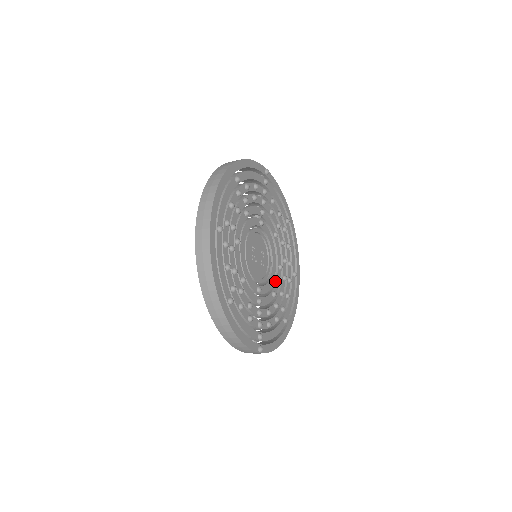
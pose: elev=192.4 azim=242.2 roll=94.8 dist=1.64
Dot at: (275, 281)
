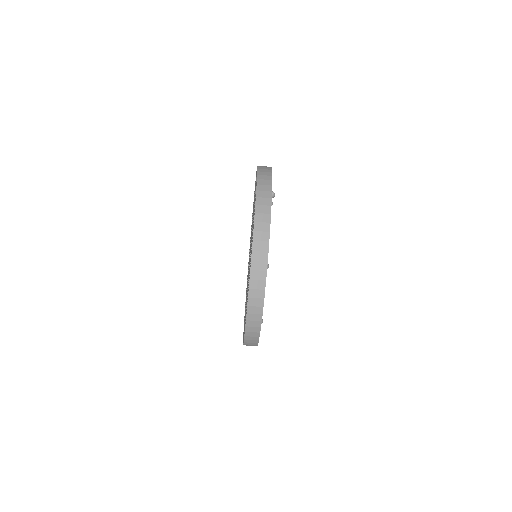
Dot at: occluded
